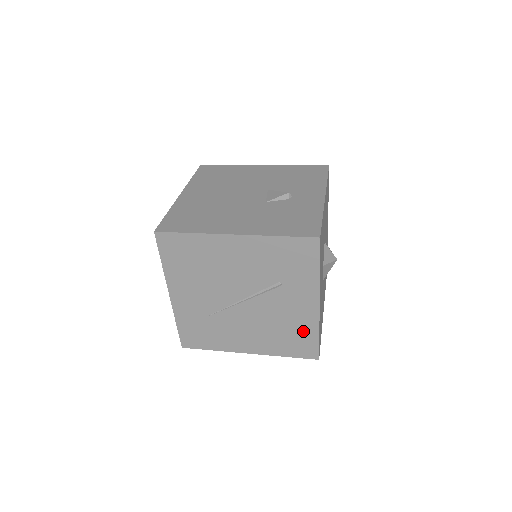
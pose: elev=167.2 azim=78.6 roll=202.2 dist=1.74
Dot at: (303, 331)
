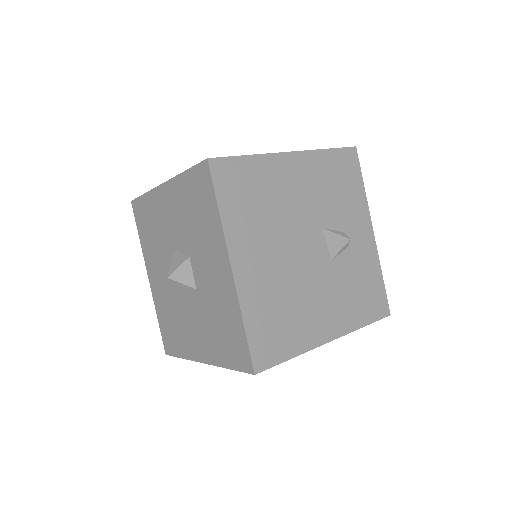
Dot at: occluded
